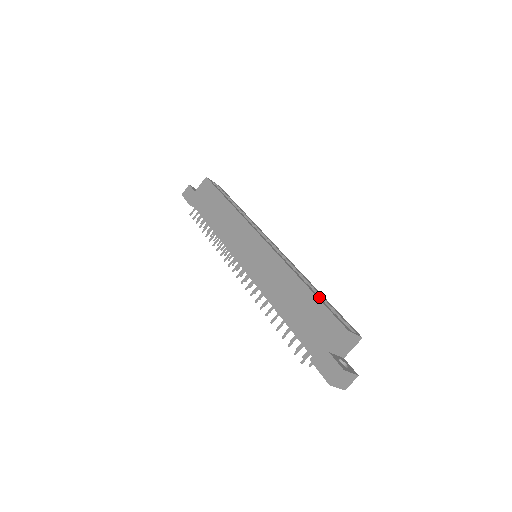
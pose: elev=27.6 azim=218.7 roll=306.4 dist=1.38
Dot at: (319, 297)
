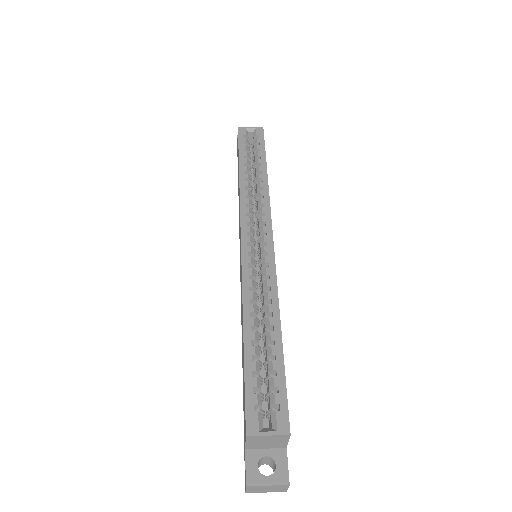
Dot at: (268, 350)
